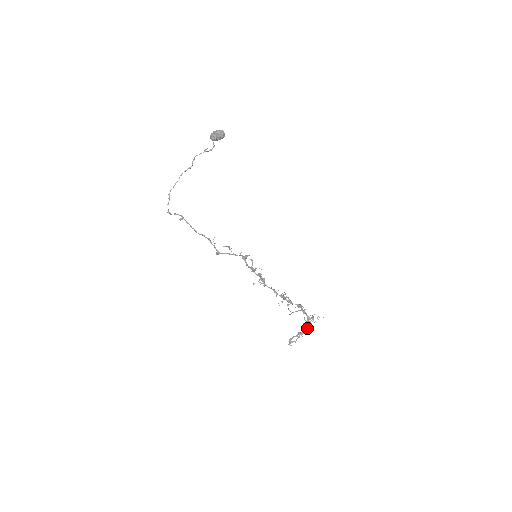
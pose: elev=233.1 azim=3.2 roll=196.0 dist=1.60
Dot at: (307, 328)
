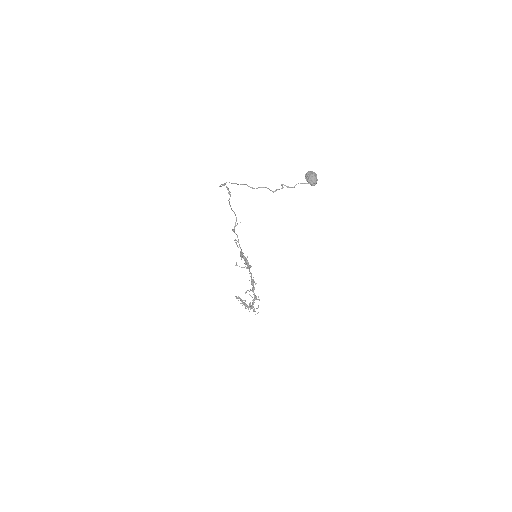
Dot at: (248, 307)
